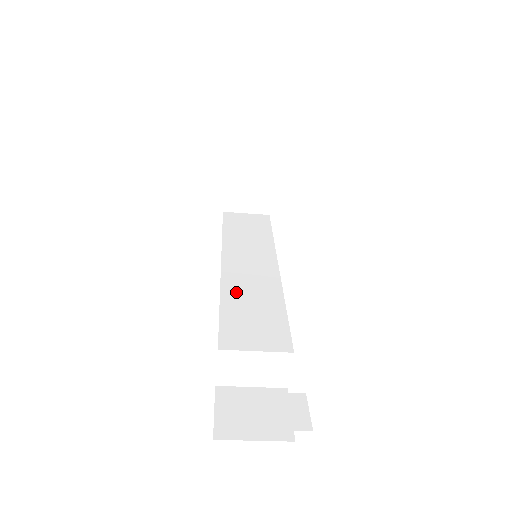
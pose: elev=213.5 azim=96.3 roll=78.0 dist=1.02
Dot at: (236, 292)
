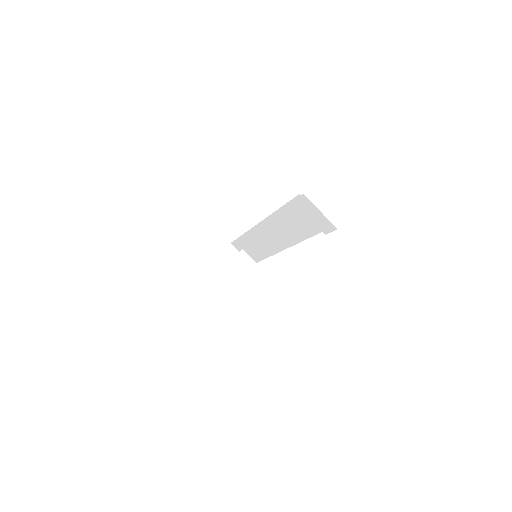
Dot at: occluded
